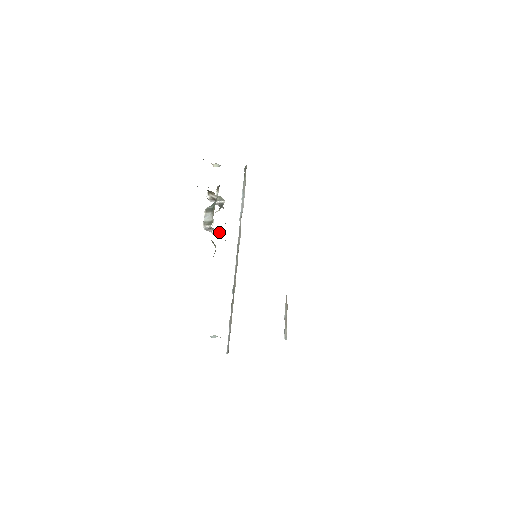
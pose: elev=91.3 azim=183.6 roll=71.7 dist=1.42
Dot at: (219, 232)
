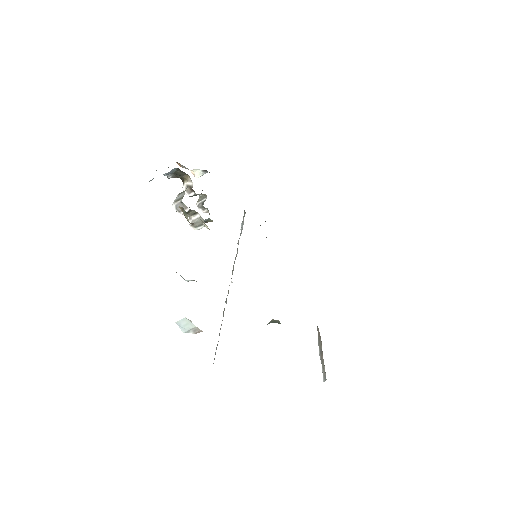
Dot at: (199, 222)
